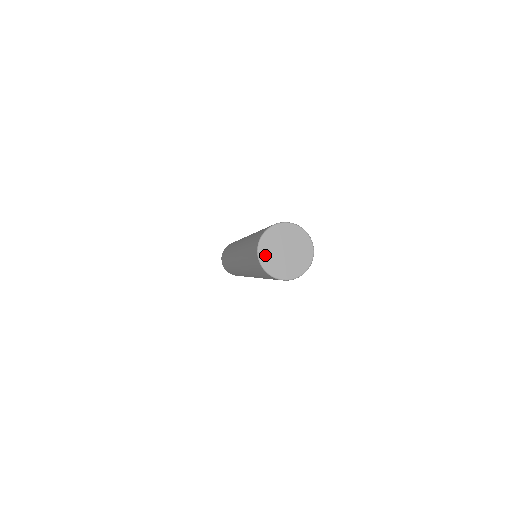
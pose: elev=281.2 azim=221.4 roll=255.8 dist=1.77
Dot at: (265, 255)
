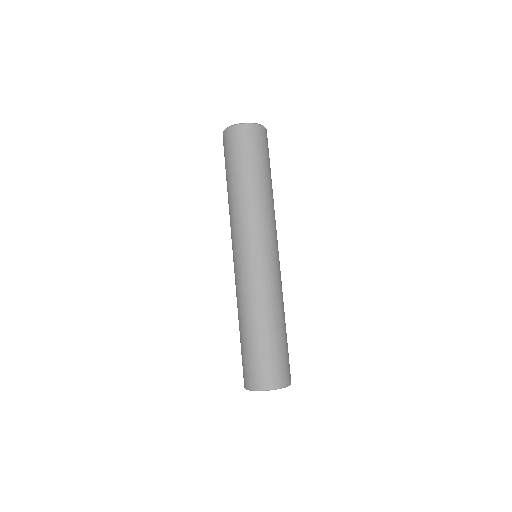
Dot at: occluded
